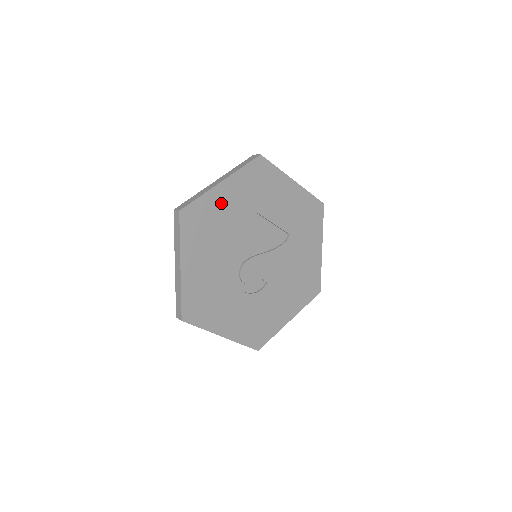
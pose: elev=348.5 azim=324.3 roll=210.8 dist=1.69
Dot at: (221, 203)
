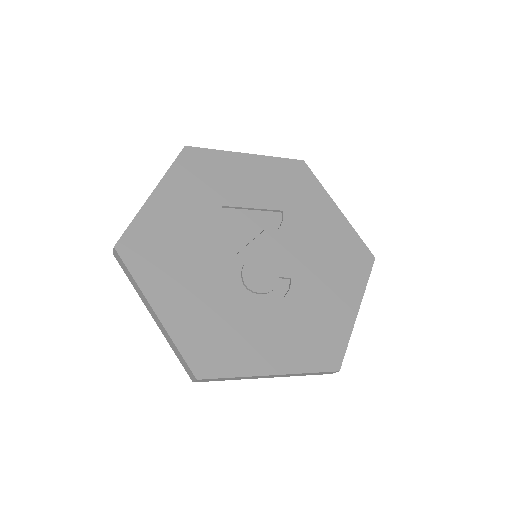
Dot at: (166, 216)
